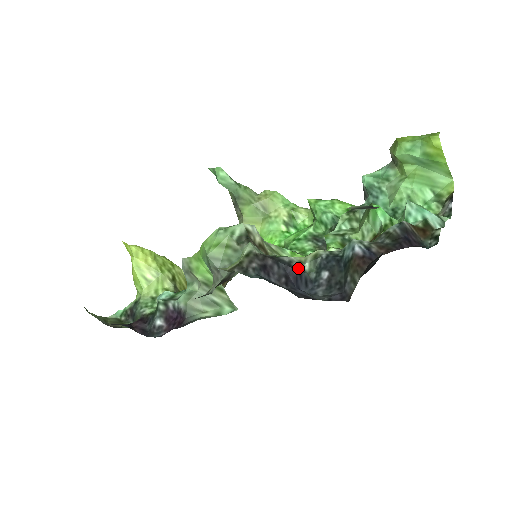
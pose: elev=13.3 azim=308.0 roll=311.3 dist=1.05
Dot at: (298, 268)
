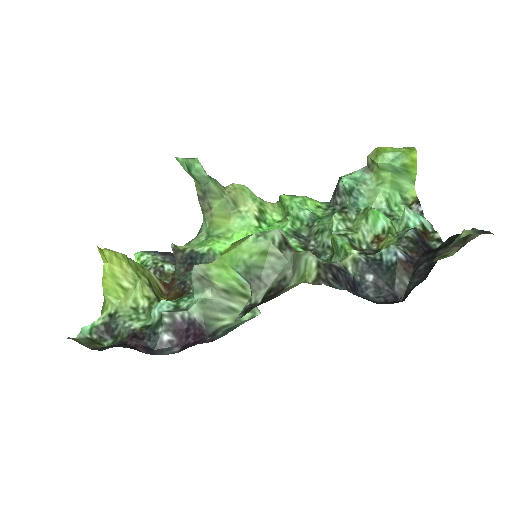
Dot at: (348, 273)
